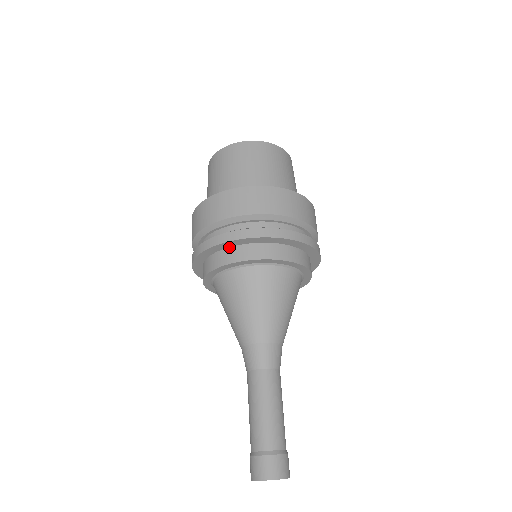
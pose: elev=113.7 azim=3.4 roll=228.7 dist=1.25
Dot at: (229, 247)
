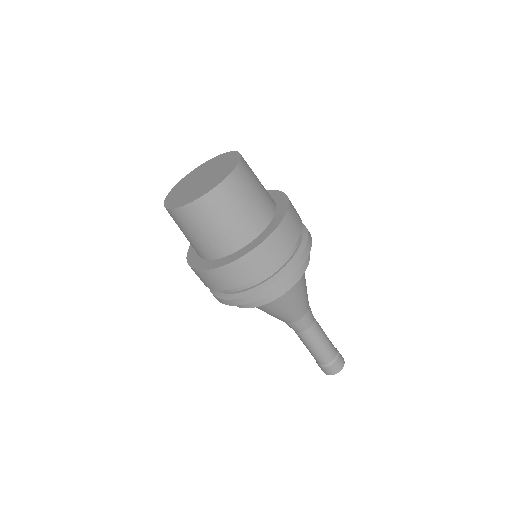
Dot at: occluded
